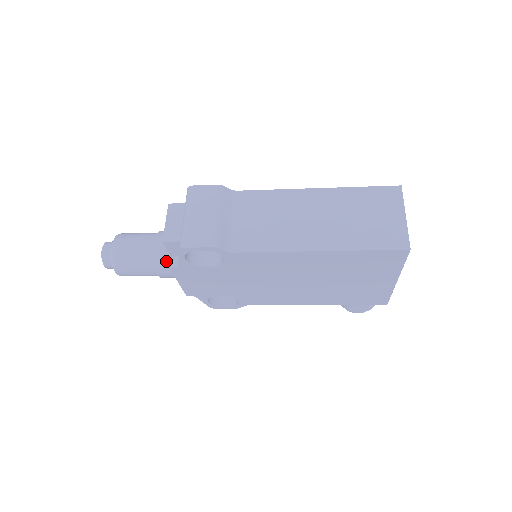
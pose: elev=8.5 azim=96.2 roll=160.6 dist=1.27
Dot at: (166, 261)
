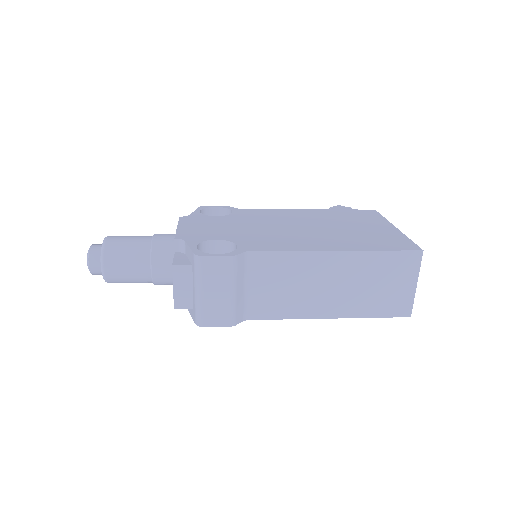
Dot at: (167, 283)
